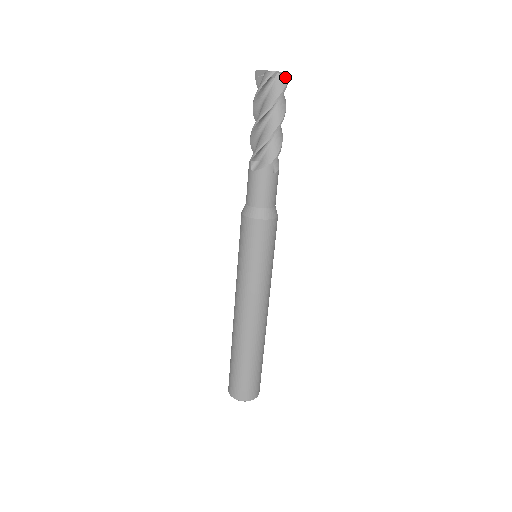
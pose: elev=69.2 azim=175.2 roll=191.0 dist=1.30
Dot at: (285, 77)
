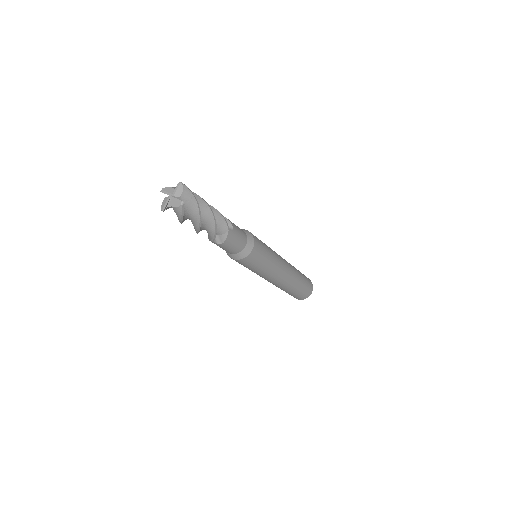
Dot at: (185, 191)
